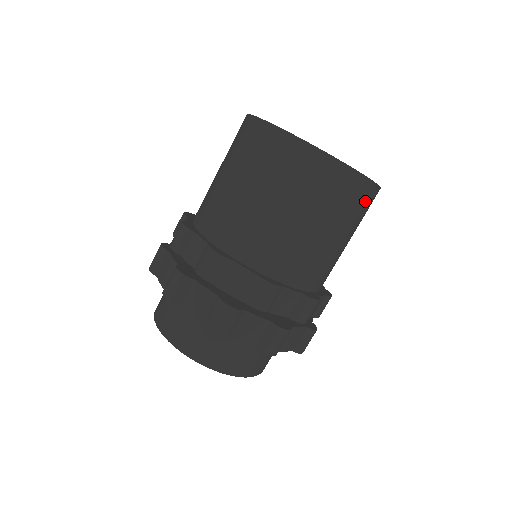
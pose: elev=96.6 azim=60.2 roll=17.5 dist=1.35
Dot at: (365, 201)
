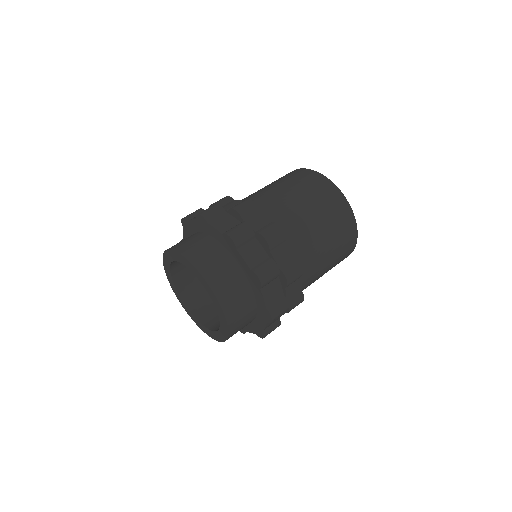
Dot at: (348, 235)
